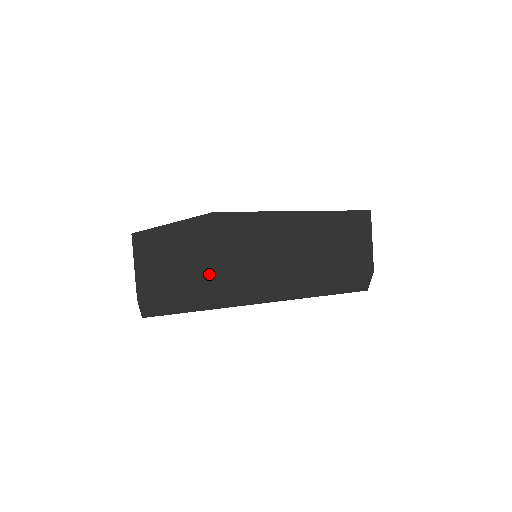
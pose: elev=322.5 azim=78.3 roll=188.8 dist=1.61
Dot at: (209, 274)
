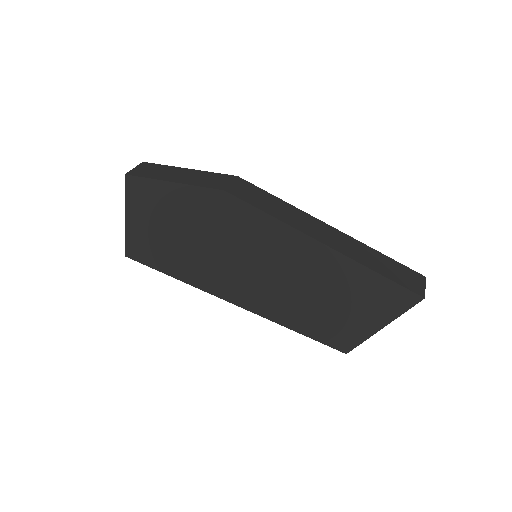
Dot at: (191, 268)
